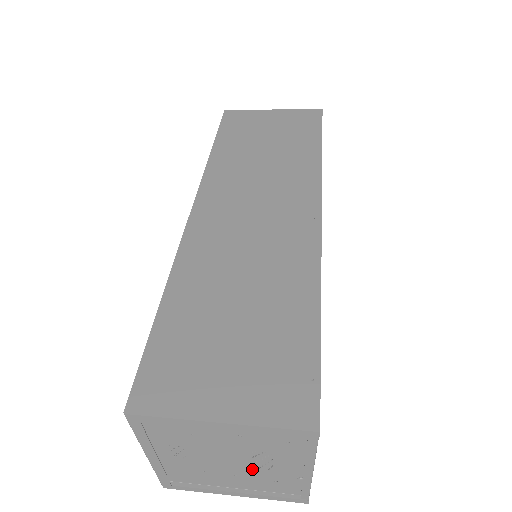
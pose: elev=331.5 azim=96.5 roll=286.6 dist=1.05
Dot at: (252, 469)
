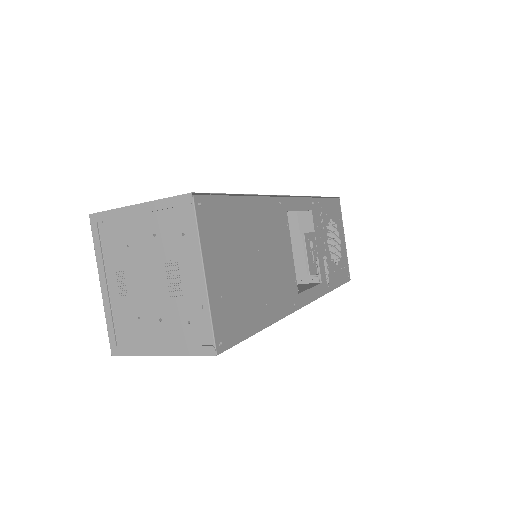
Dot at: (169, 300)
